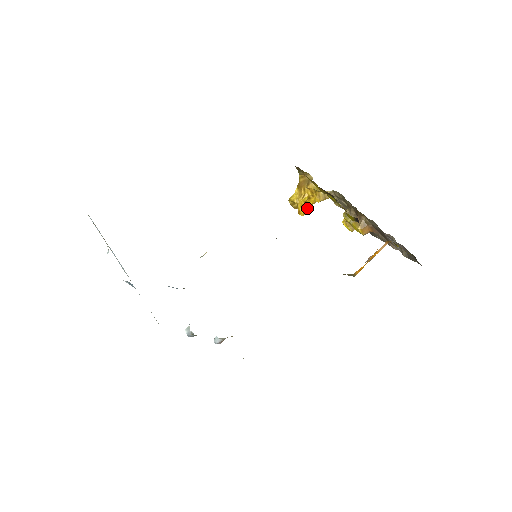
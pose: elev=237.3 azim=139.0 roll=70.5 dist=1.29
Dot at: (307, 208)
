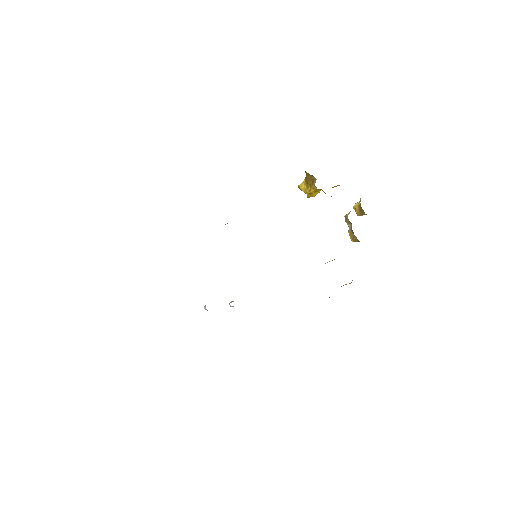
Dot at: (317, 193)
